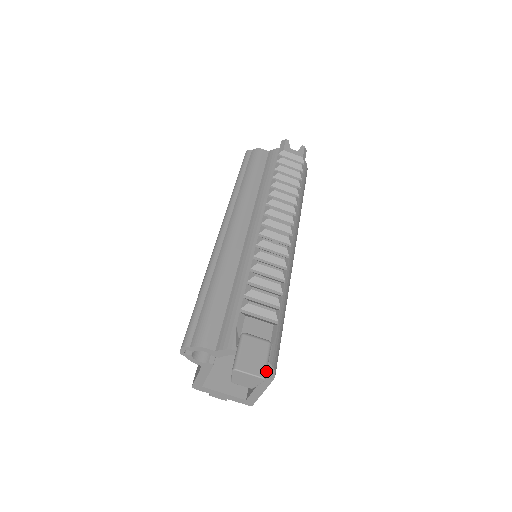
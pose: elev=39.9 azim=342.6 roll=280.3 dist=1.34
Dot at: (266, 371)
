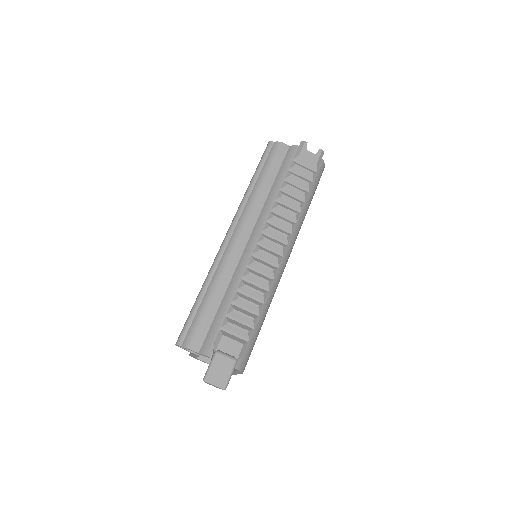
Dot at: occluded
